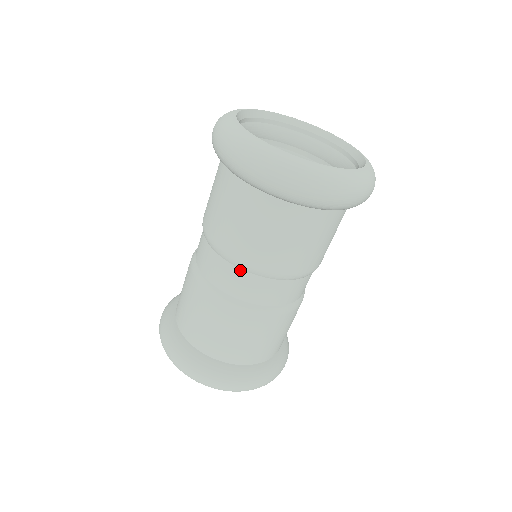
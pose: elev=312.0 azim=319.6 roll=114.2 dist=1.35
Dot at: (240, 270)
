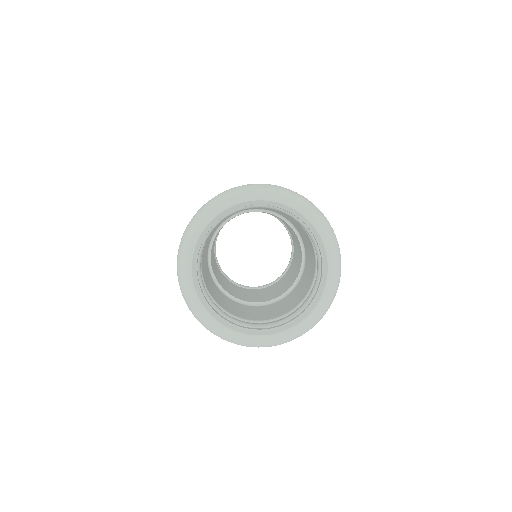
Dot at: occluded
